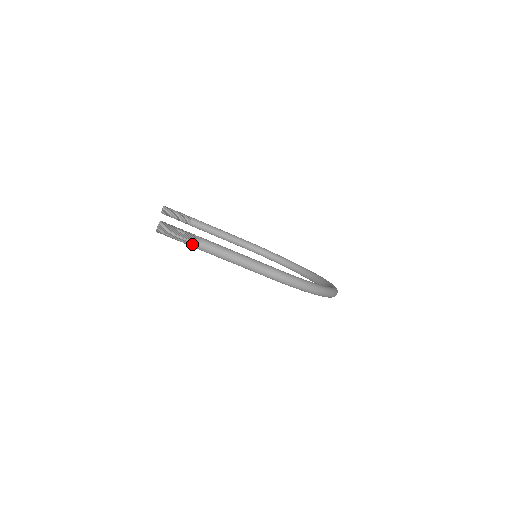
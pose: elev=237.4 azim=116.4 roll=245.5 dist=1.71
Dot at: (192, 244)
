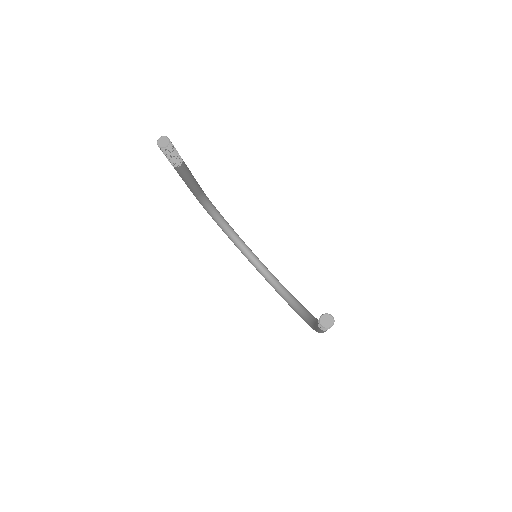
Dot at: occluded
